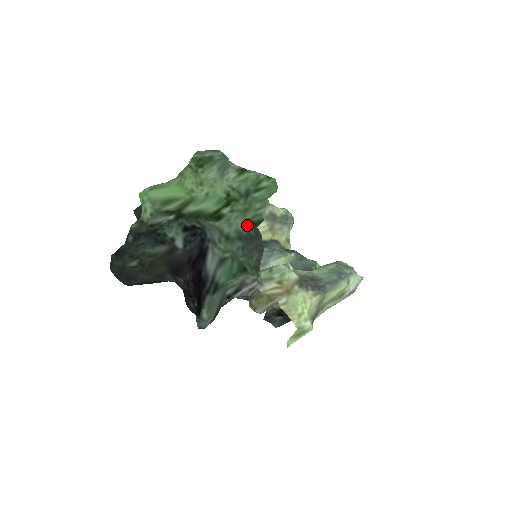
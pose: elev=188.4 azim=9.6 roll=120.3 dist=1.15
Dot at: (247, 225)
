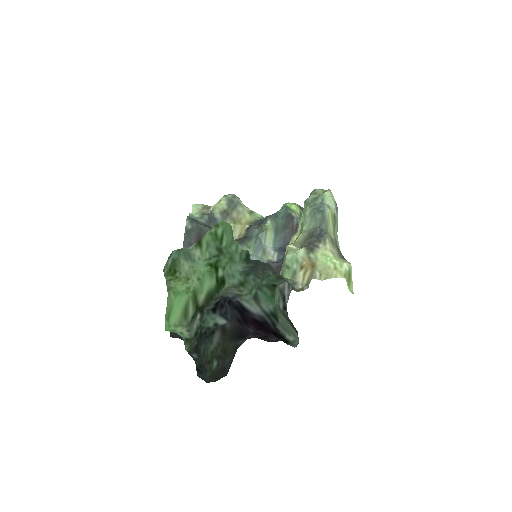
Dot at: (243, 265)
